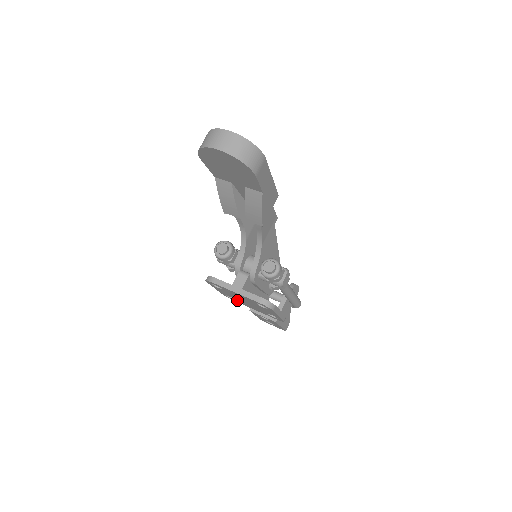
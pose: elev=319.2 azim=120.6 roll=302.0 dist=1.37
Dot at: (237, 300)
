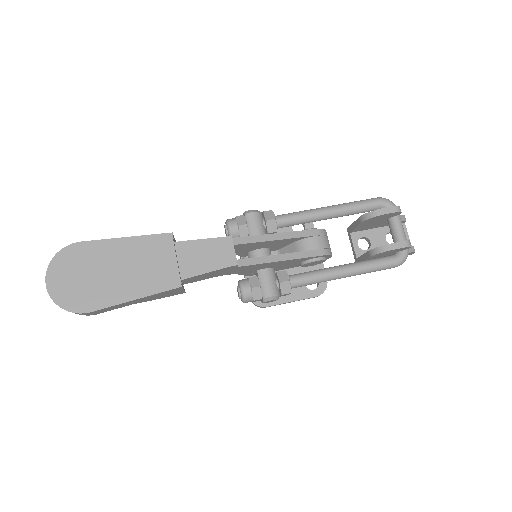
Dot at: occluded
